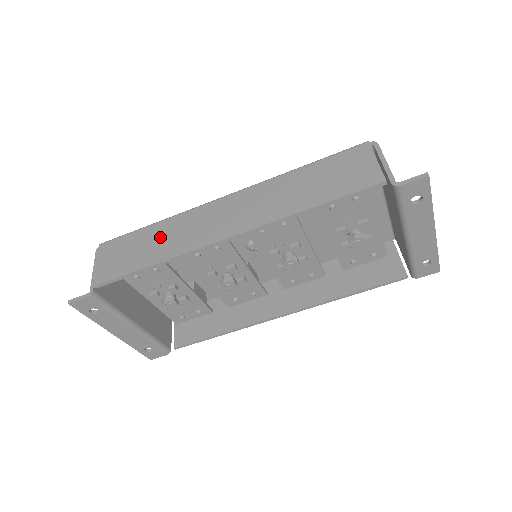
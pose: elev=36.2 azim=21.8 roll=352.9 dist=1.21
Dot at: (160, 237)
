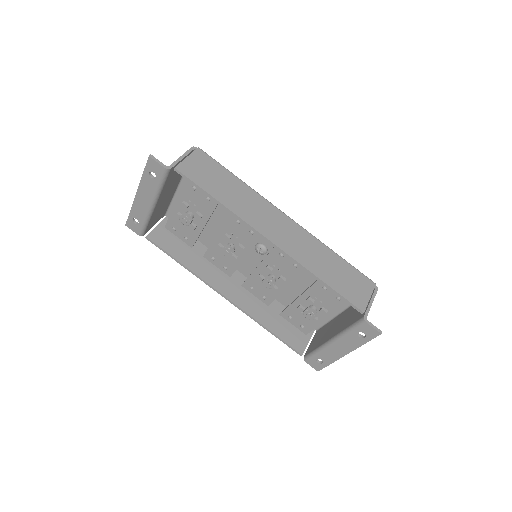
Dot at: (236, 191)
